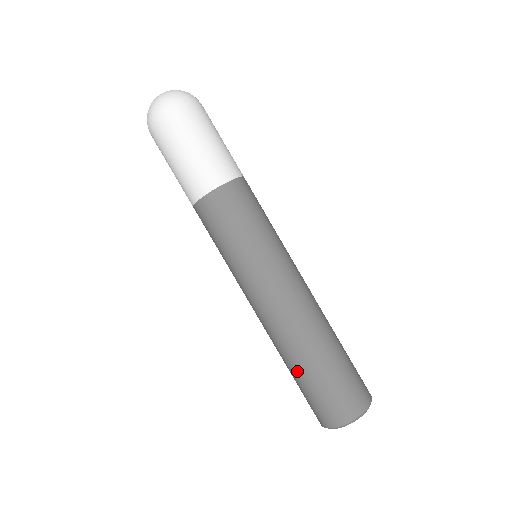
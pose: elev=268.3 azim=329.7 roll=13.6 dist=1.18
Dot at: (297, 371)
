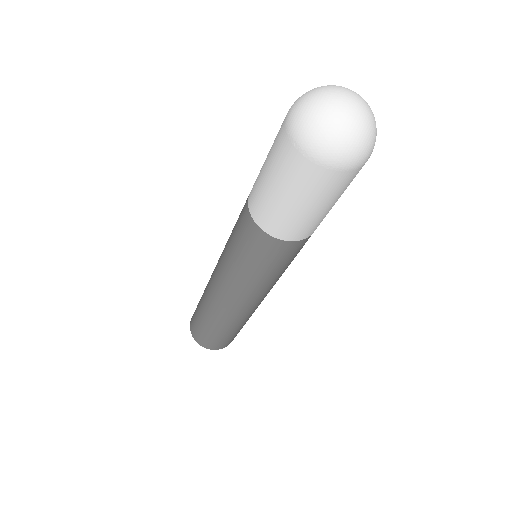
Dot at: (228, 331)
